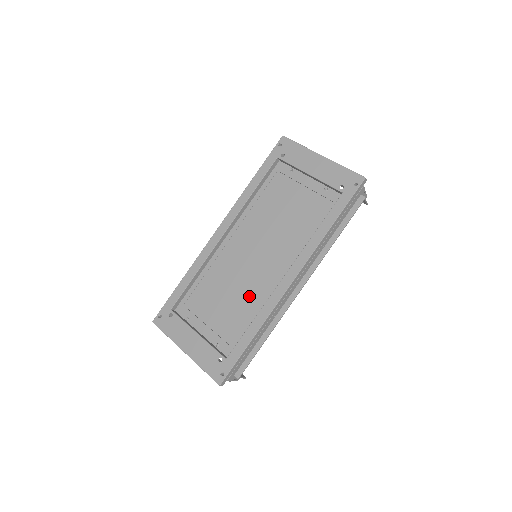
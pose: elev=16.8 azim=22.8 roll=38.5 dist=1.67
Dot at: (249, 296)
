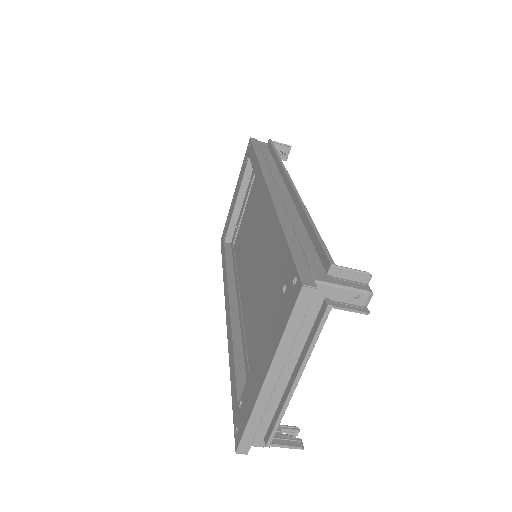
Dot at: (270, 257)
